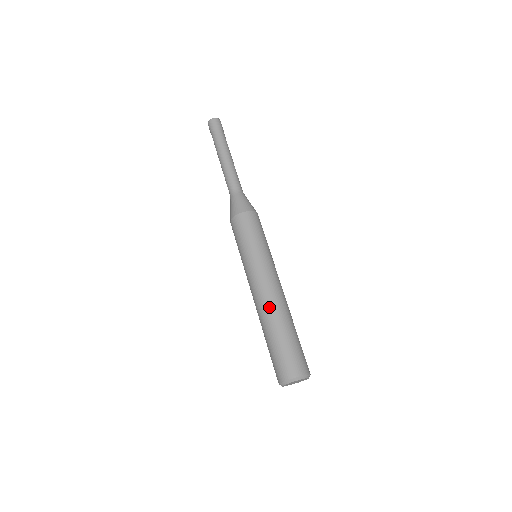
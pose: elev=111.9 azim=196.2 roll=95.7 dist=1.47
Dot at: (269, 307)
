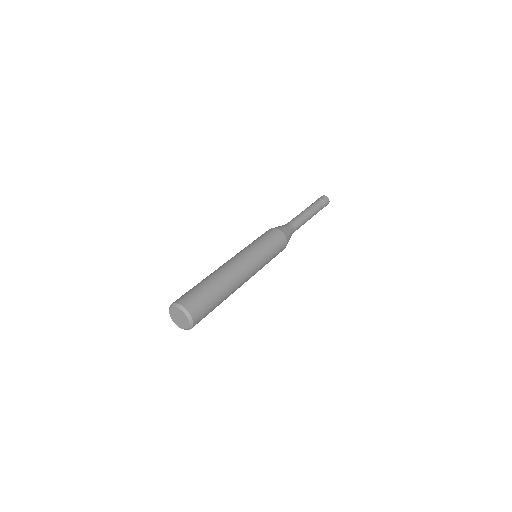
Dot at: (230, 273)
